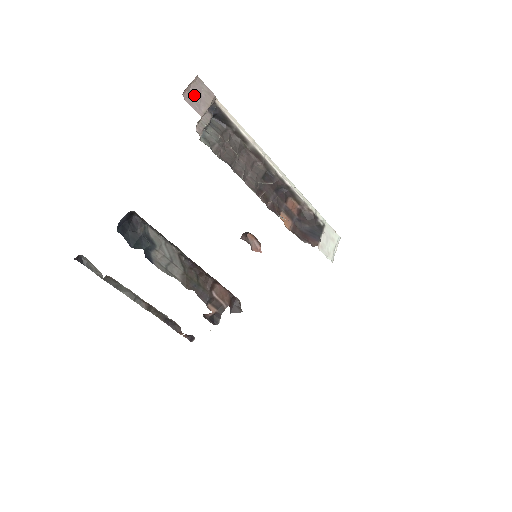
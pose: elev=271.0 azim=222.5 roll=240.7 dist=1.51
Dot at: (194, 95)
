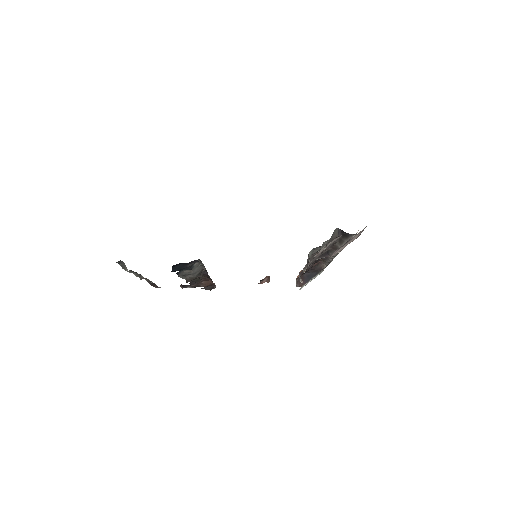
Dot at: (346, 243)
